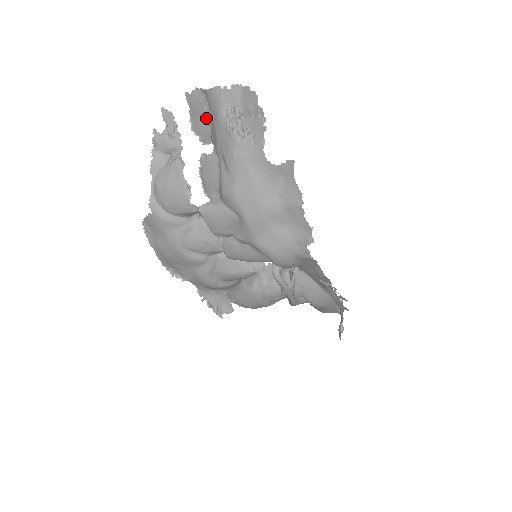
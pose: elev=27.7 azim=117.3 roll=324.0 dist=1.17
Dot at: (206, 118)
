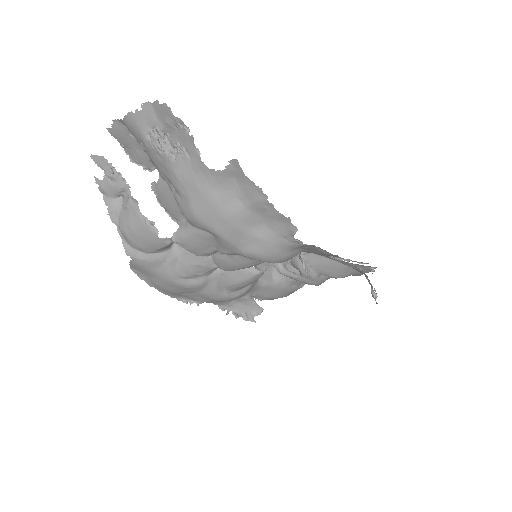
Dot at: (138, 146)
